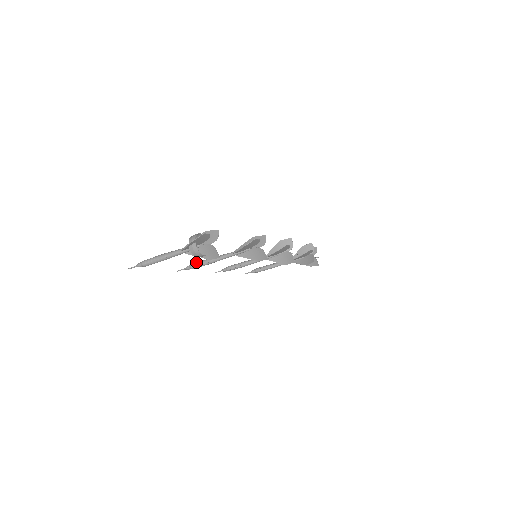
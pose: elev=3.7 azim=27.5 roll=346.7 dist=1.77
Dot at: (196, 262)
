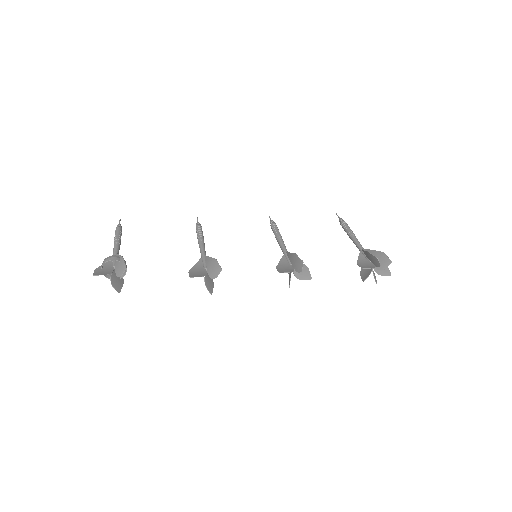
Dot at: (198, 228)
